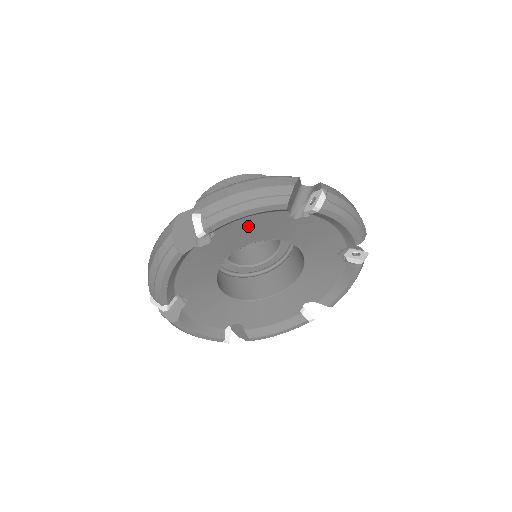
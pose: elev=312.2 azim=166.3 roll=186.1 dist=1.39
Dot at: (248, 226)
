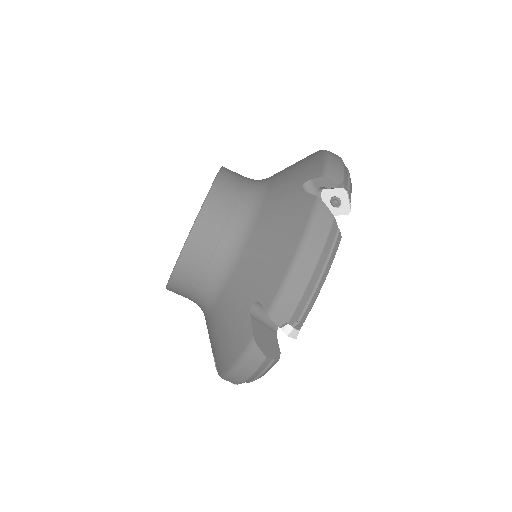
Dot at: occluded
